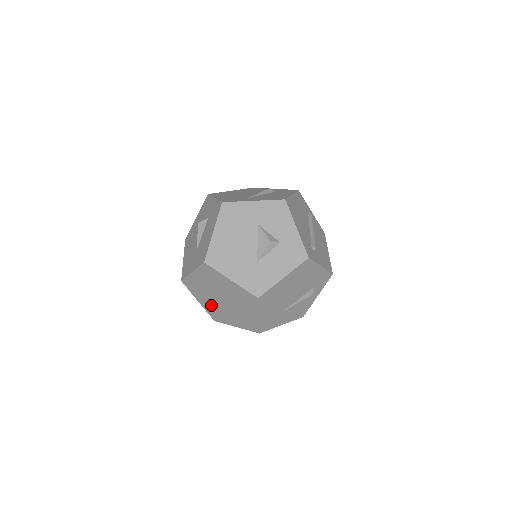
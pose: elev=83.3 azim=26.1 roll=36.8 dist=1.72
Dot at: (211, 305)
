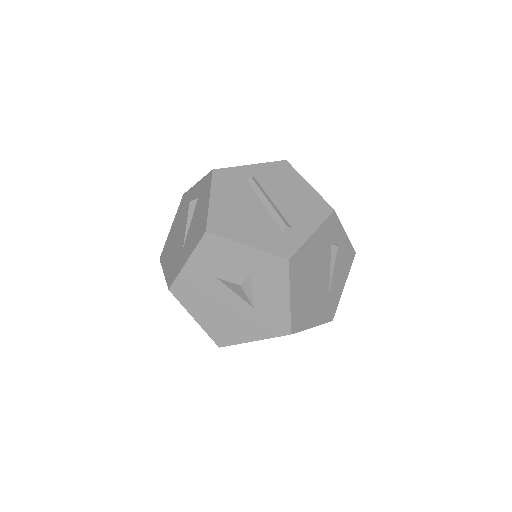
Dot at: occluded
